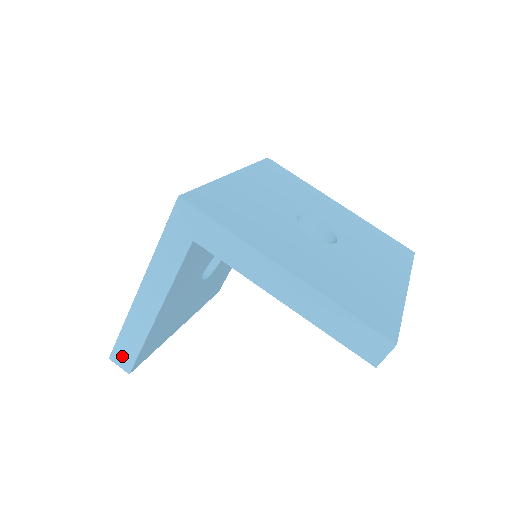
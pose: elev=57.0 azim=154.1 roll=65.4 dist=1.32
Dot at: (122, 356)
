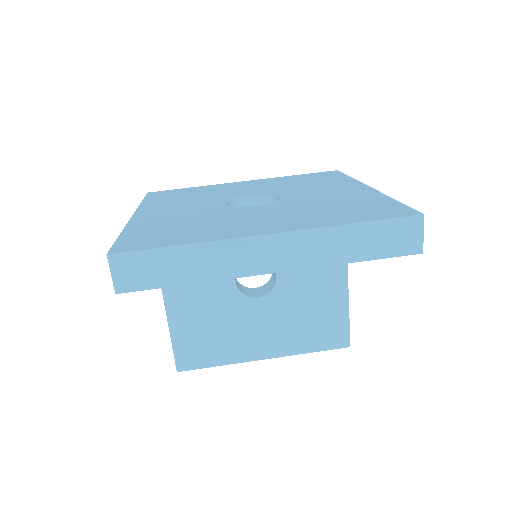
Dot at: occluded
